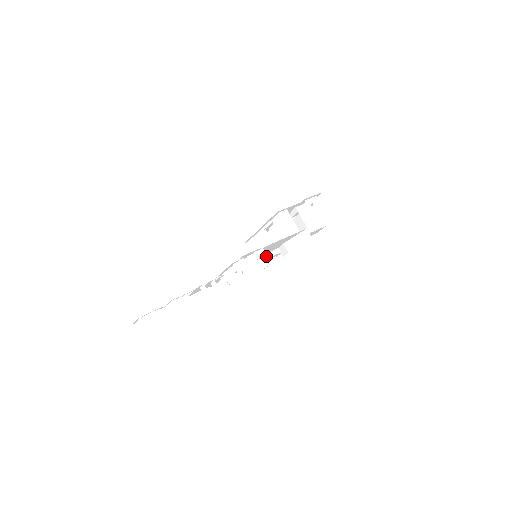
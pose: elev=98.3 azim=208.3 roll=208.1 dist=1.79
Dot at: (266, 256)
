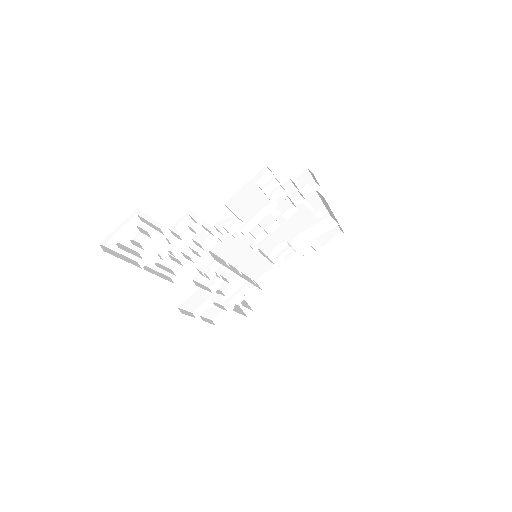
Dot at: (277, 247)
